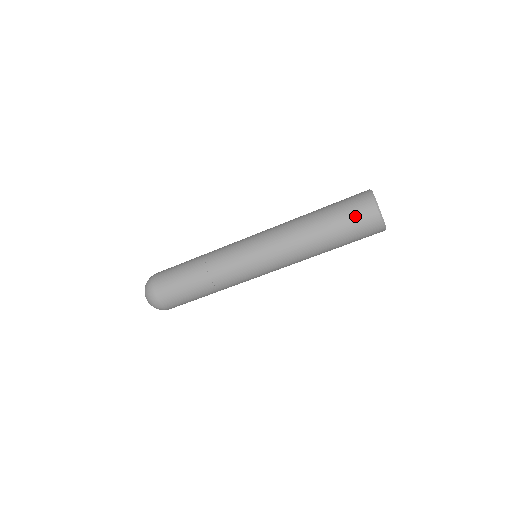
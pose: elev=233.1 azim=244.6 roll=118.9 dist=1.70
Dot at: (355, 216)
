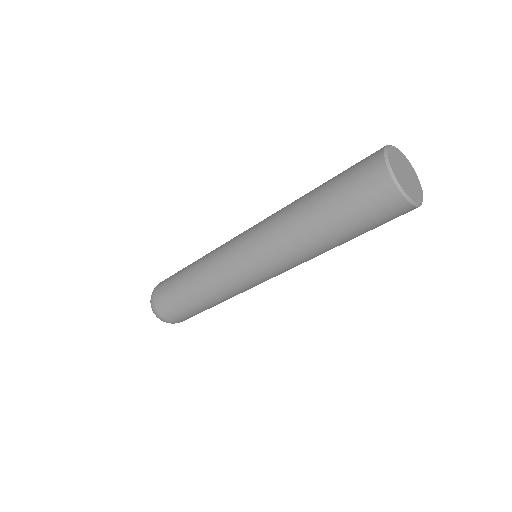
Dot at: (364, 201)
